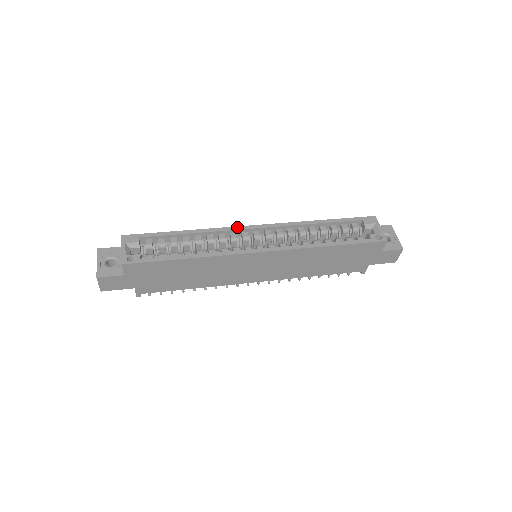
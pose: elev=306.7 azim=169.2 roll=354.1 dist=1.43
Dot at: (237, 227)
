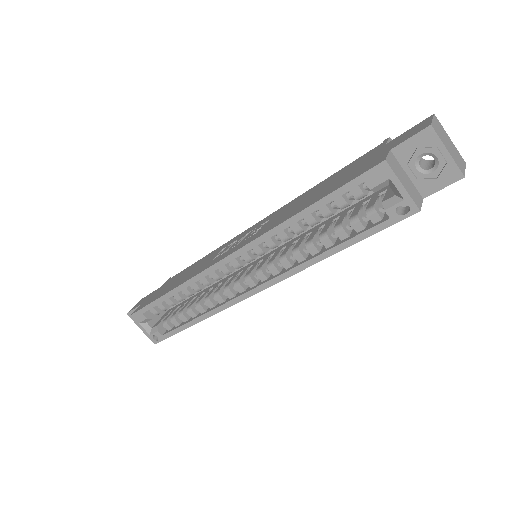
Dot at: (209, 269)
